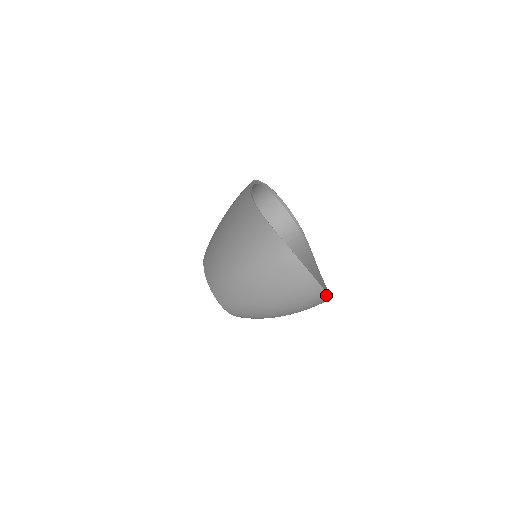
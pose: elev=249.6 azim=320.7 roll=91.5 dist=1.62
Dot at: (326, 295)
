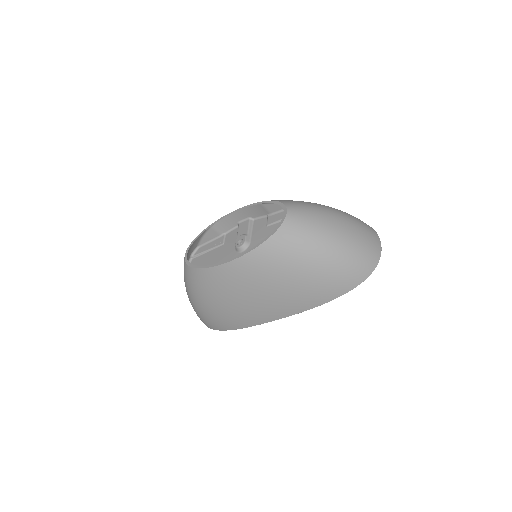
Dot at: (371, 271)
